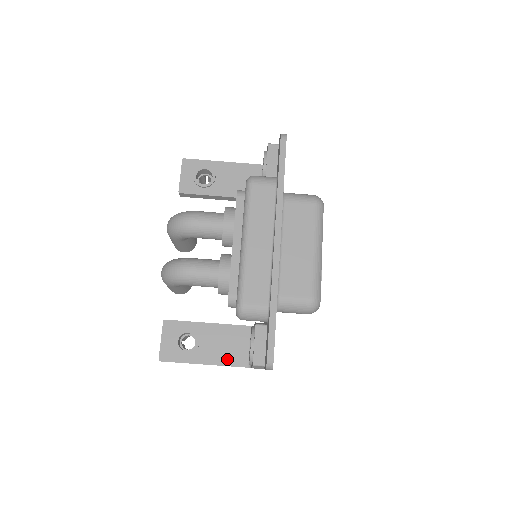
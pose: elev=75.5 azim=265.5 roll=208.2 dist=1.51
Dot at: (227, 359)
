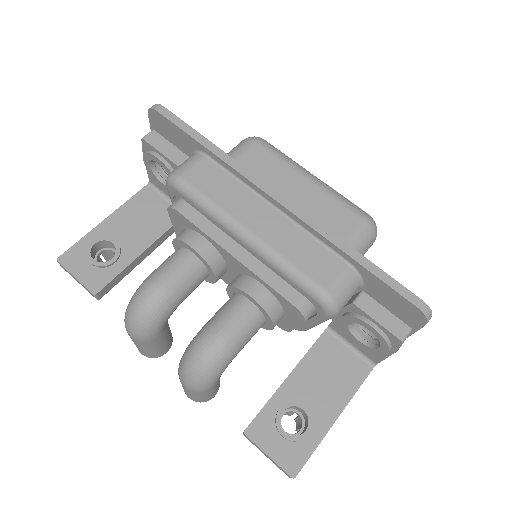
Dot at: (347, 386)
